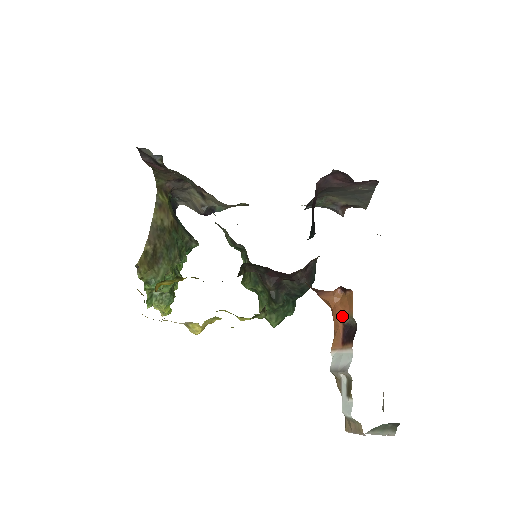
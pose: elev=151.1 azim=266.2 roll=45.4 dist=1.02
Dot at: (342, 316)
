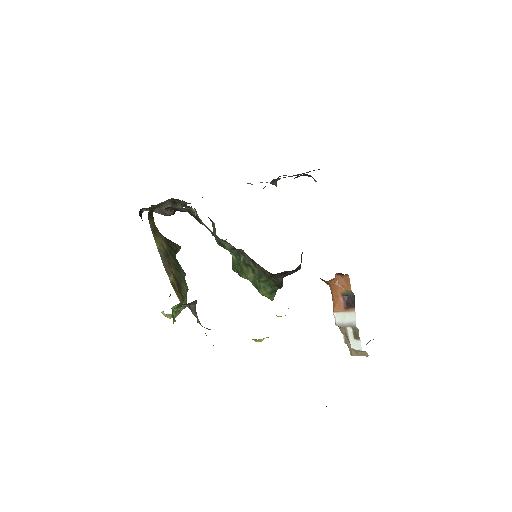
Dot at: (341, 291)
